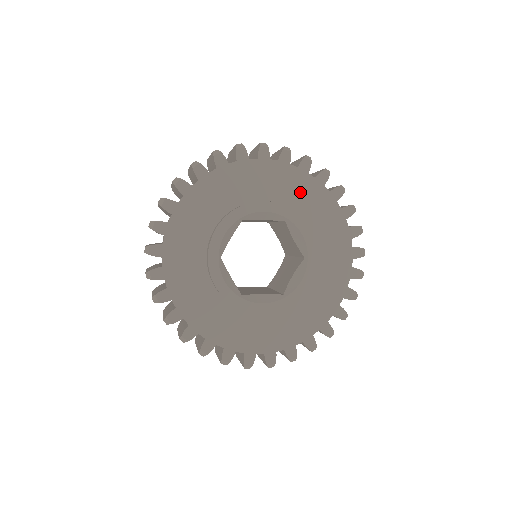
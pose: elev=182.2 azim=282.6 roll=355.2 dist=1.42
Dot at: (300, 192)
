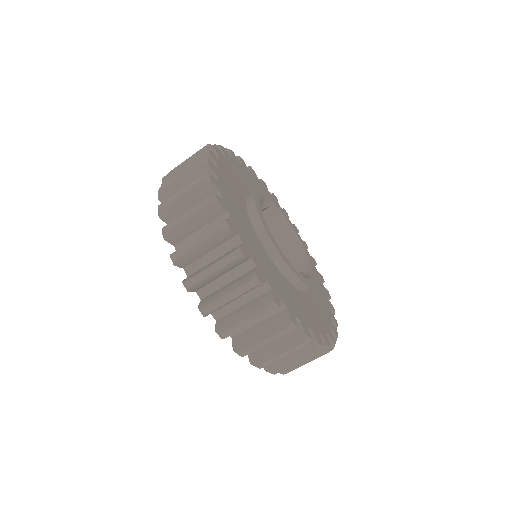
Dot at: occluded
